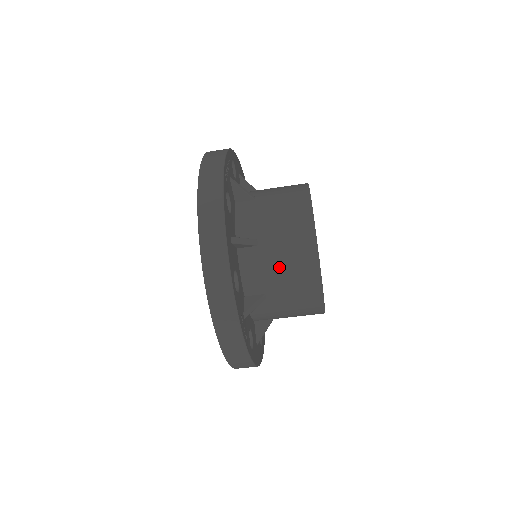
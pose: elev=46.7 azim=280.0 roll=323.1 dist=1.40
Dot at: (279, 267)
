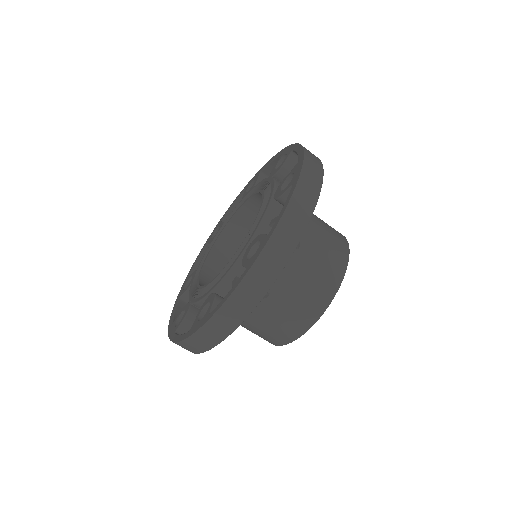
Dot at: (266, 321)
